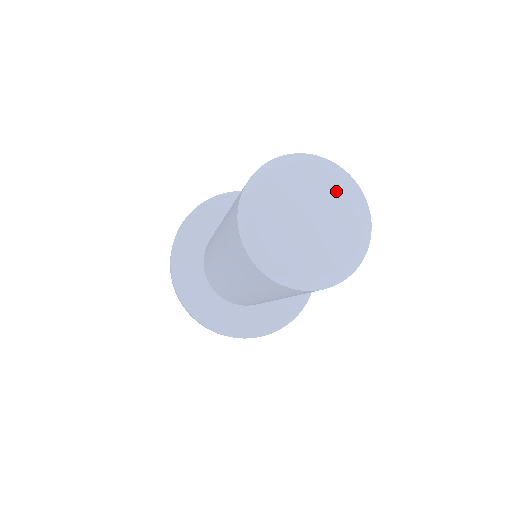
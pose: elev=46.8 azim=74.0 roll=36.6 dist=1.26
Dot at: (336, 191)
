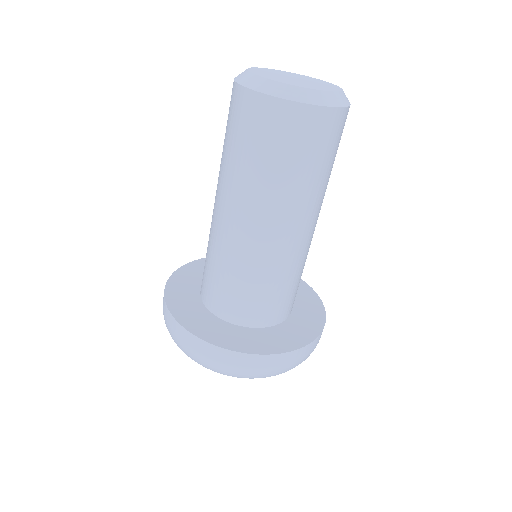
Dot at: (311, 79)
